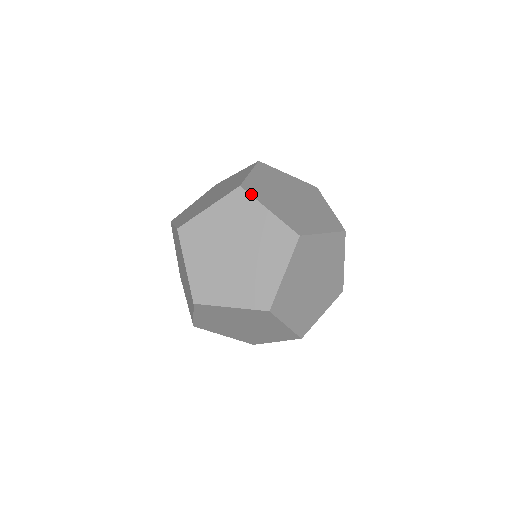
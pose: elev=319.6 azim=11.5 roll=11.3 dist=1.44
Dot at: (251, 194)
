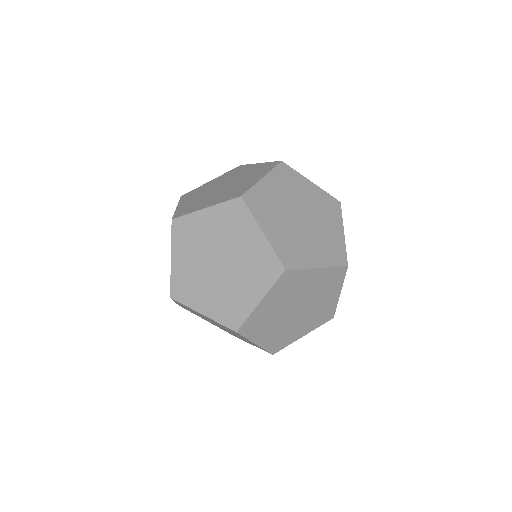
Dot at: (184, 215)
